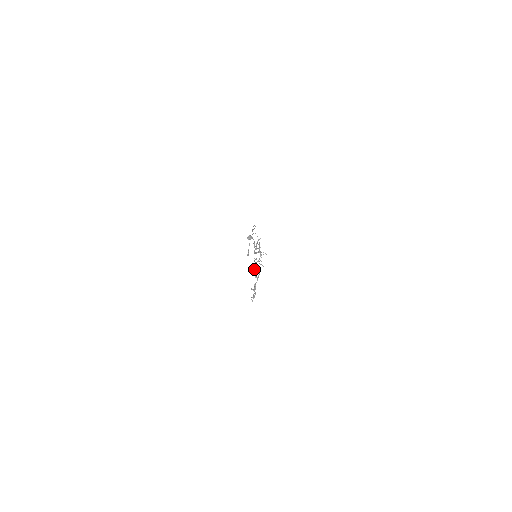
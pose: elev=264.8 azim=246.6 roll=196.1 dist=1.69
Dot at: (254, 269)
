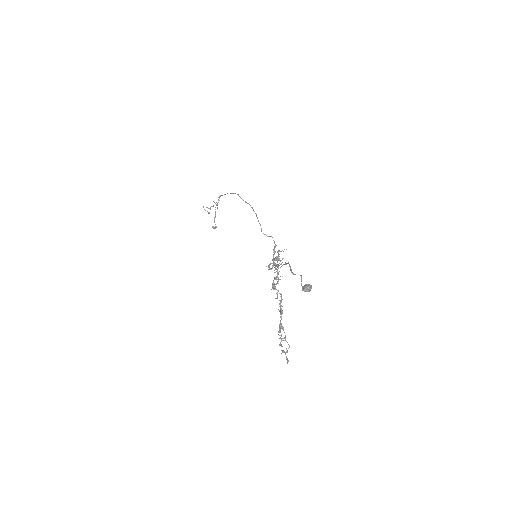
Dot at: occluded
